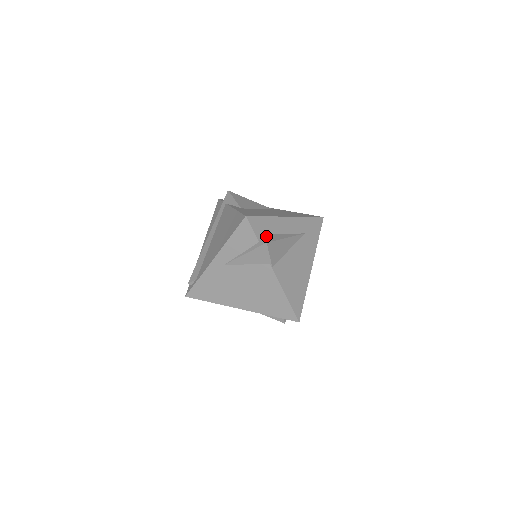
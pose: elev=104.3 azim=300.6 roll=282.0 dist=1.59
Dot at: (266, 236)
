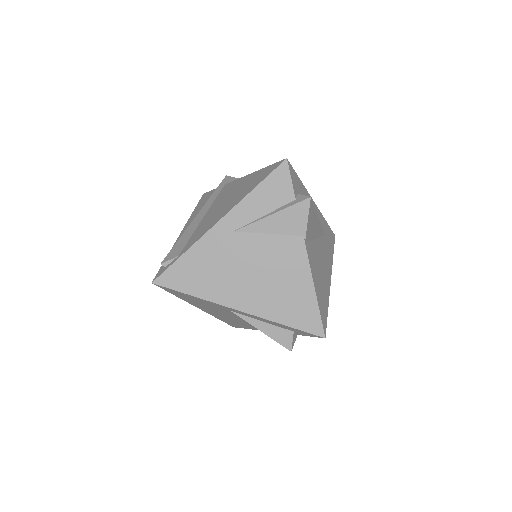
Dot at: occluded
